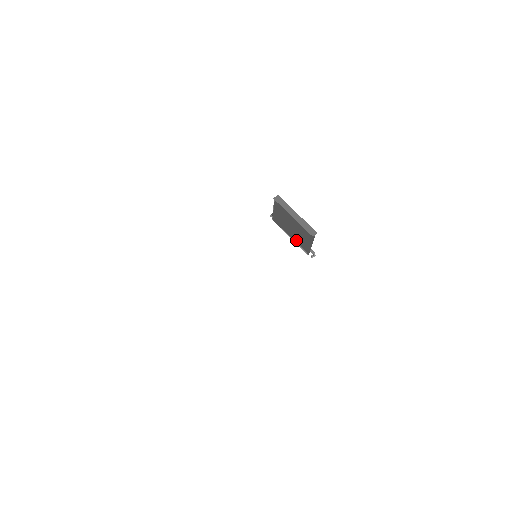
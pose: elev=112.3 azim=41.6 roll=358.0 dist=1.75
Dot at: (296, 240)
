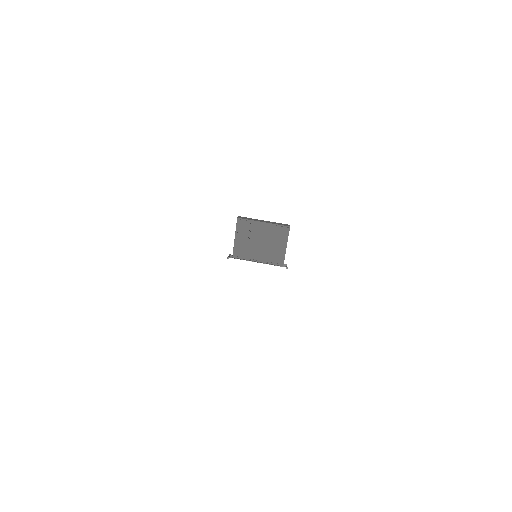
Dot at: (266, 260)
